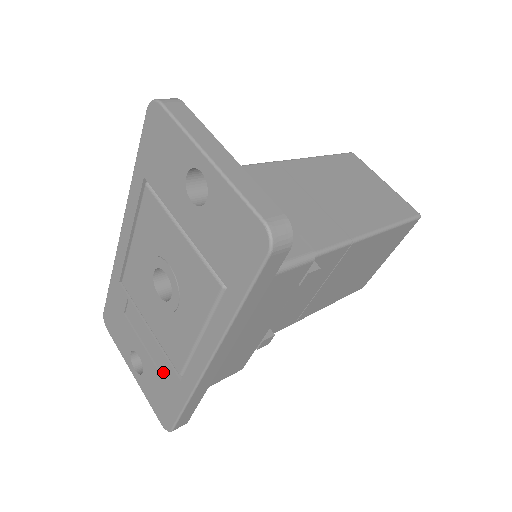
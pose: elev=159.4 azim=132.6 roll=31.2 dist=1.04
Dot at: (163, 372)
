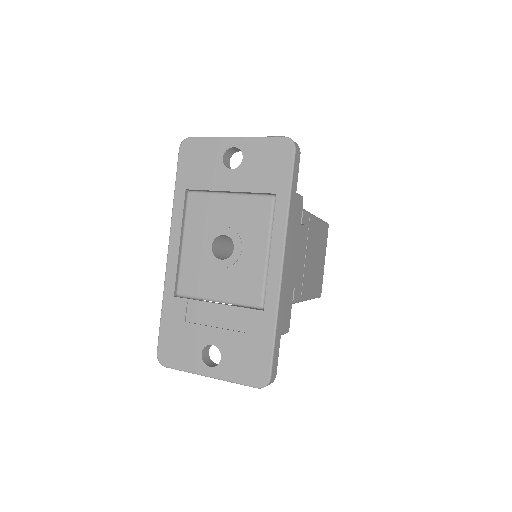
Dot at: (243, 328)
